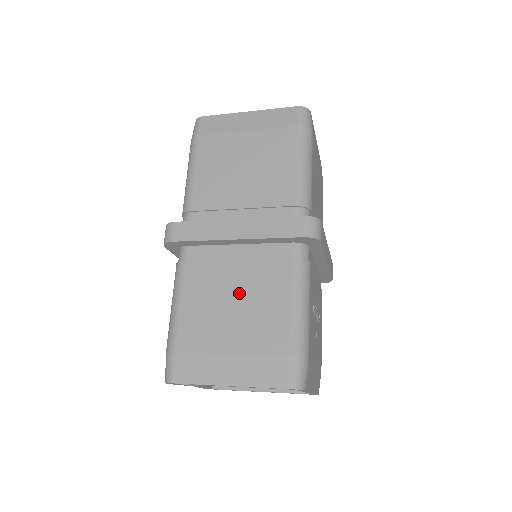
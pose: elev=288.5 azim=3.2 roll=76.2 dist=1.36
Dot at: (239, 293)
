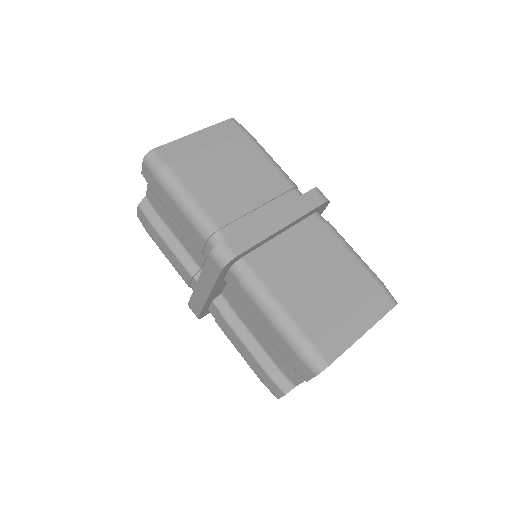
Dot at: (314, 267)
